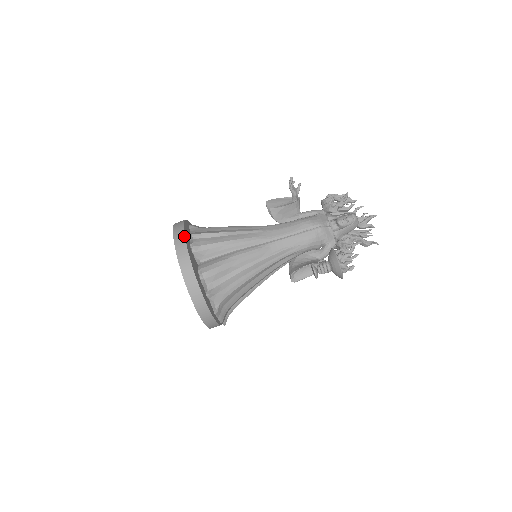
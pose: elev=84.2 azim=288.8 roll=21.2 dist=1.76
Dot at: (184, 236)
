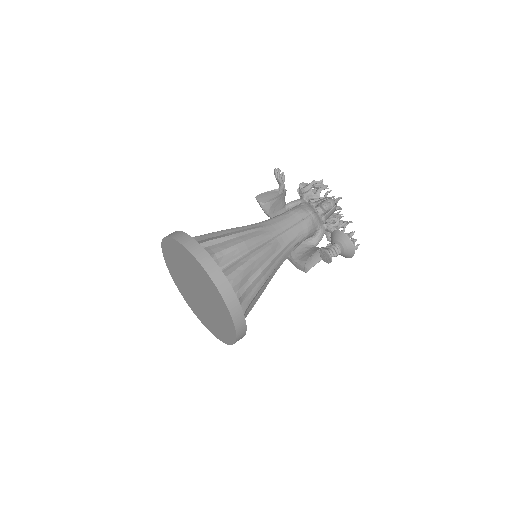
Dot at: (200, 245)
